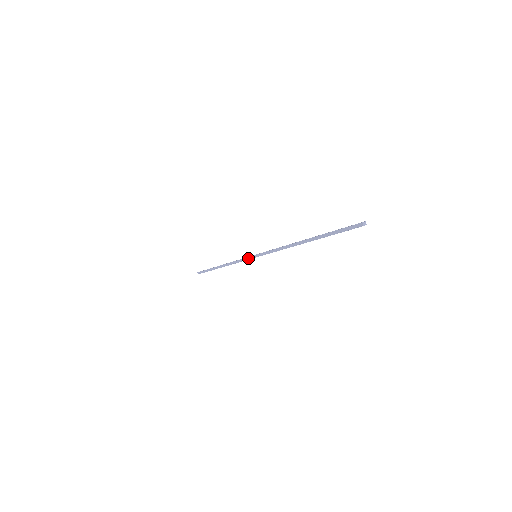
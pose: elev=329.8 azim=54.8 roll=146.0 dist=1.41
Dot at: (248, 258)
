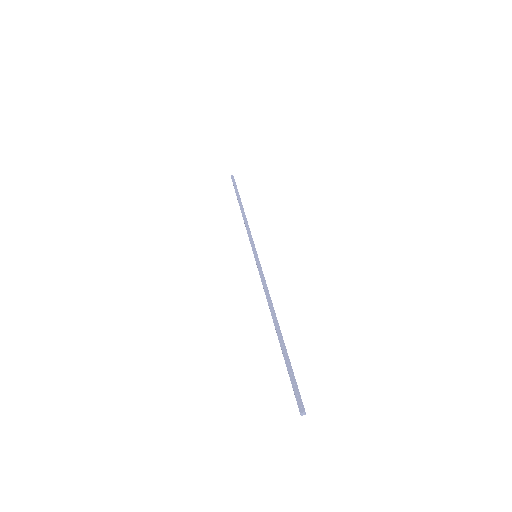
Dot at: occluded
